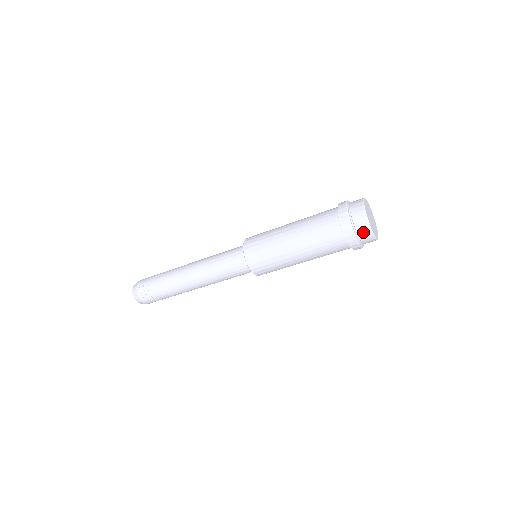
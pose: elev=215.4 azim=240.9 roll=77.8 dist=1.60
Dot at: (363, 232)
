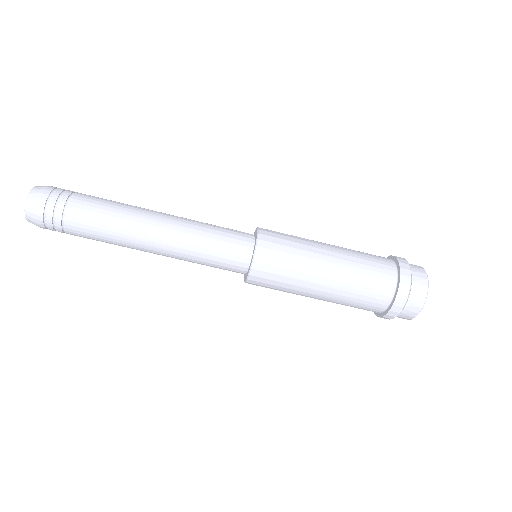
Dot at: (411, 309)
